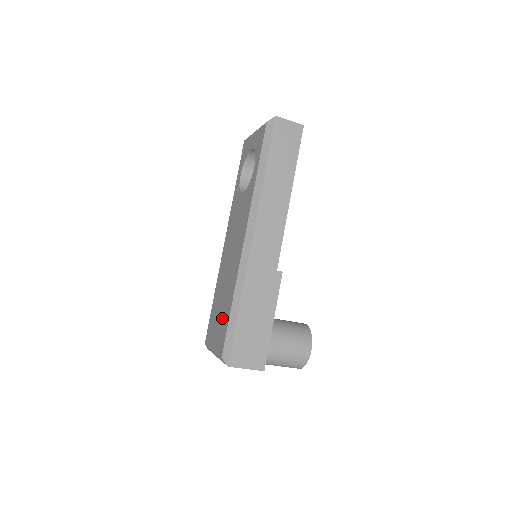
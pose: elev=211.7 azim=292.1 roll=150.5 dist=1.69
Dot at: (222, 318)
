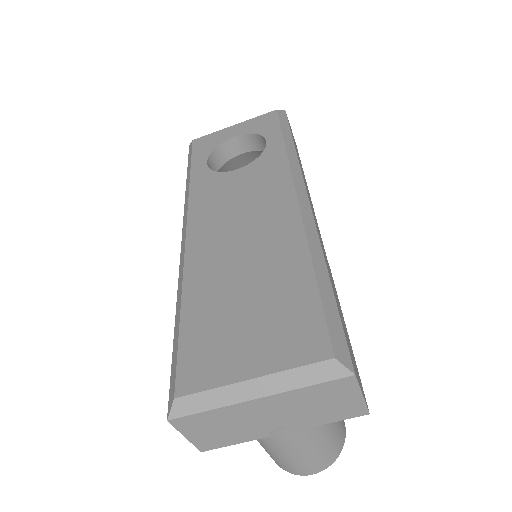
Dot at: (274, 307)
